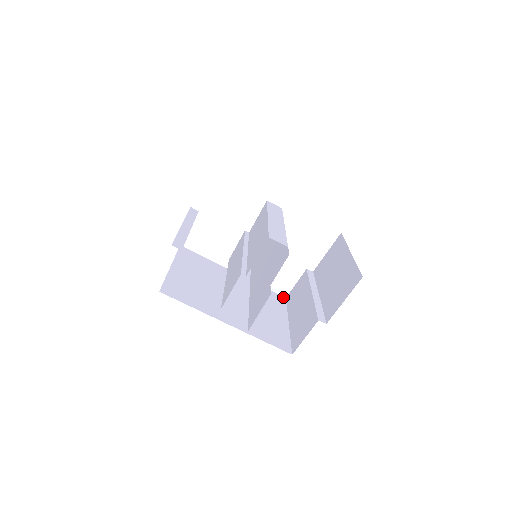
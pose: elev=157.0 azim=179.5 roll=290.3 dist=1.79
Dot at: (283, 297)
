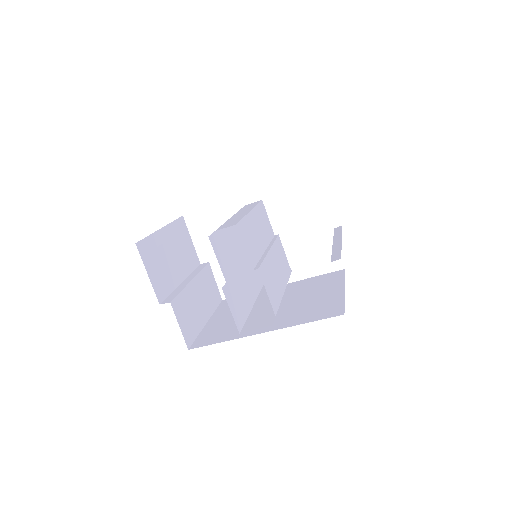
Dot at: (341, 270)
